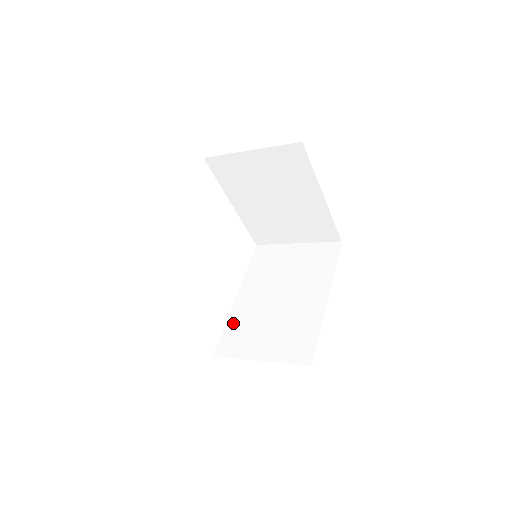
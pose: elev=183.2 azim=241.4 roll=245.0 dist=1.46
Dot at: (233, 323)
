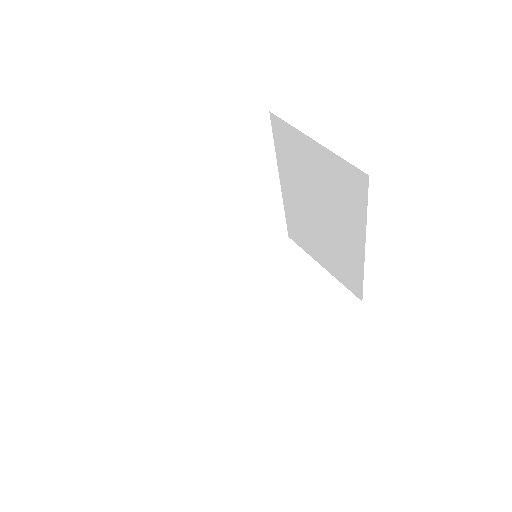
Dot at: (290, 215)
